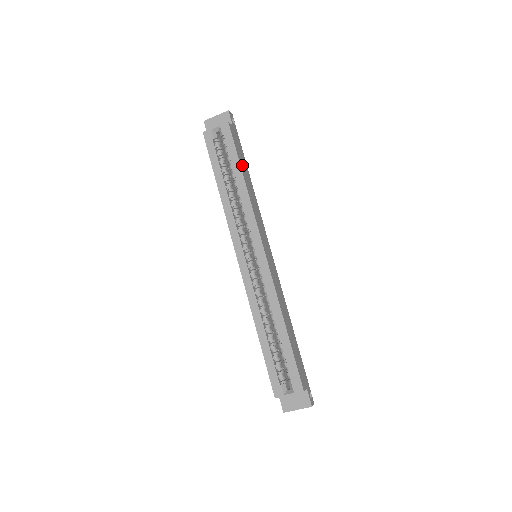
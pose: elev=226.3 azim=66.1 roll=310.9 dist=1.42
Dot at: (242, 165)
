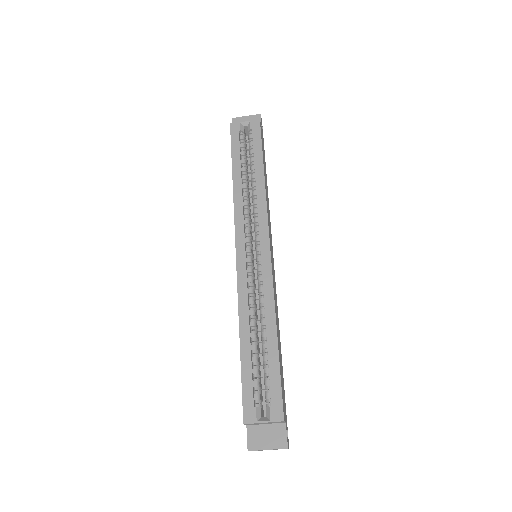
Dot at: occluded
